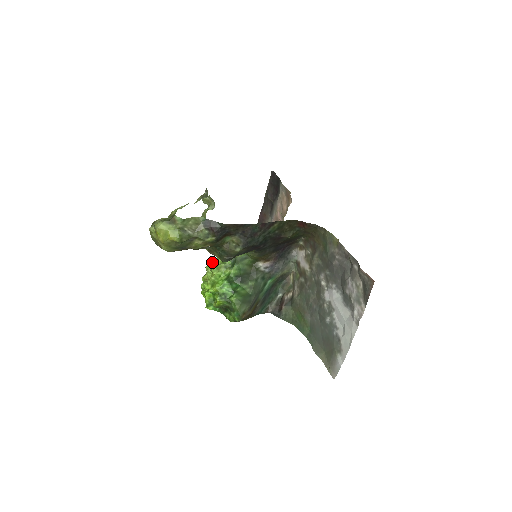
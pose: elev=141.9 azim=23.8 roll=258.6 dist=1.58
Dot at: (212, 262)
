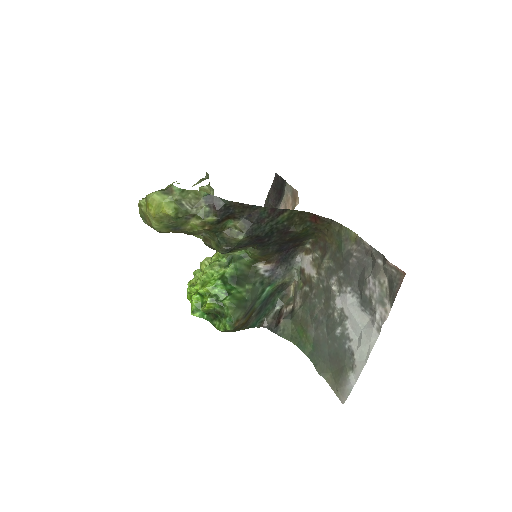
Dot at: (203, 262)
